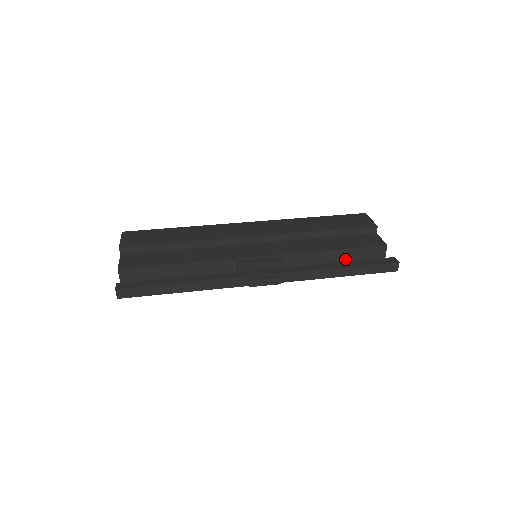
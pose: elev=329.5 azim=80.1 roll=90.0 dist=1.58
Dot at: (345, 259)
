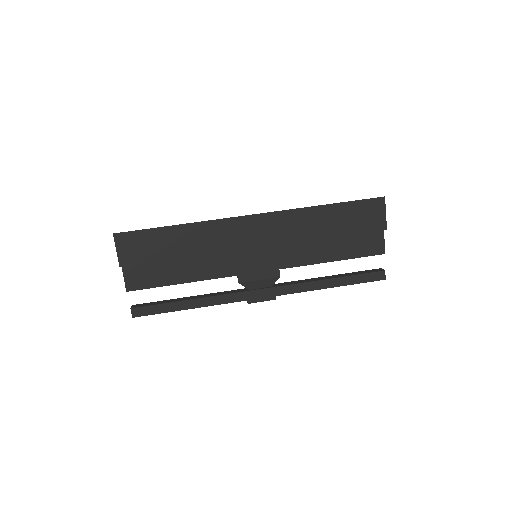
Dot at: occluded
